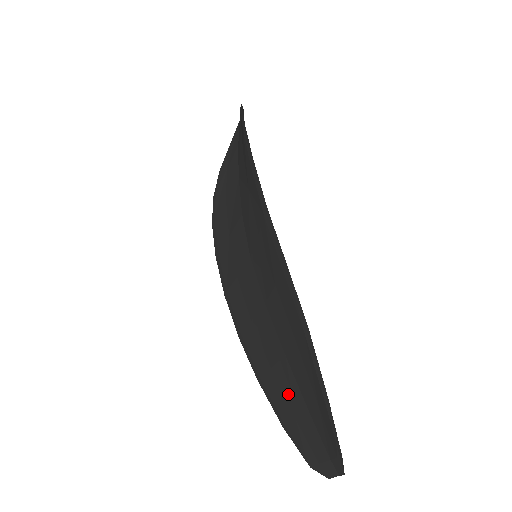
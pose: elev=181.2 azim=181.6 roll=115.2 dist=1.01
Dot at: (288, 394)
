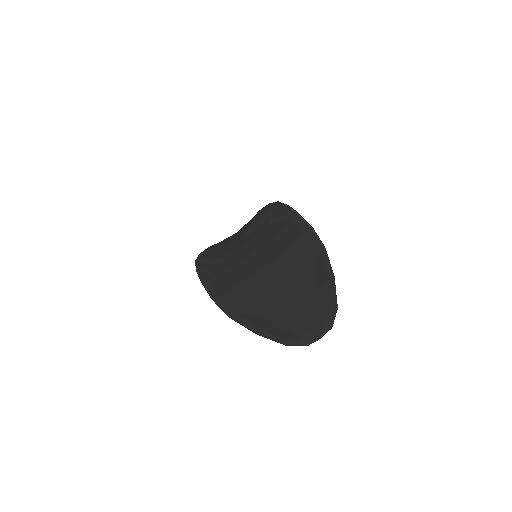
Dot at: (273, 308)
